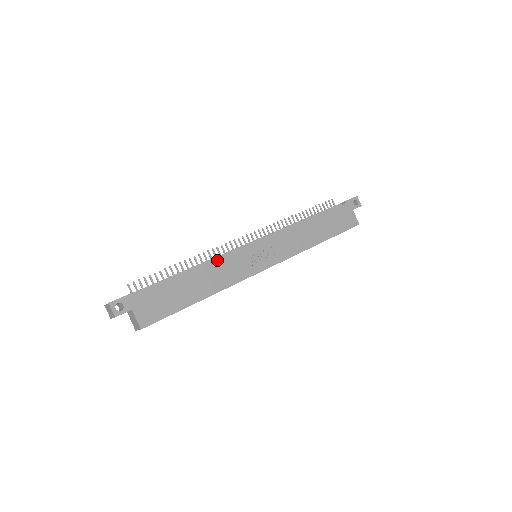
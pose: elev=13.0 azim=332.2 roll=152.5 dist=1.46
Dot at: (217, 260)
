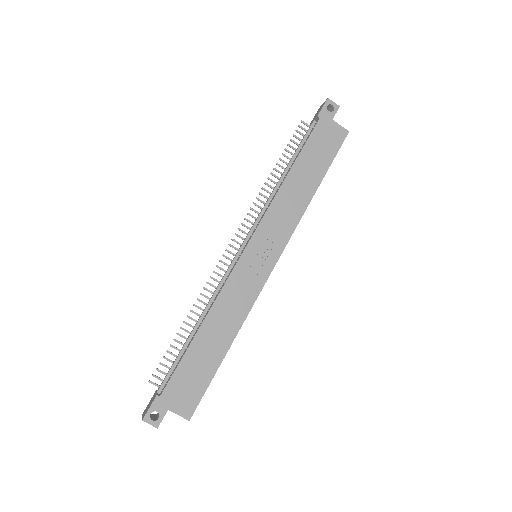
Dot at: (218, 298)
